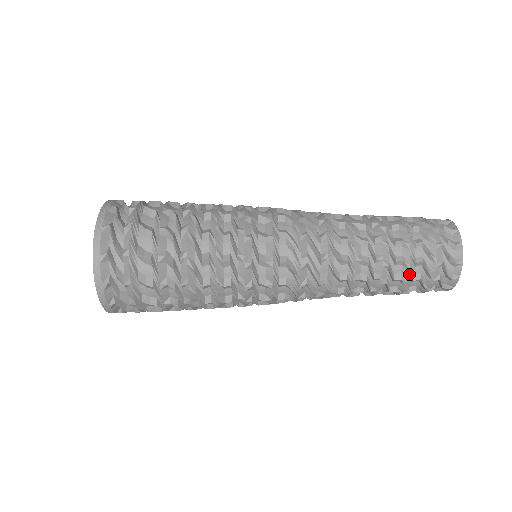
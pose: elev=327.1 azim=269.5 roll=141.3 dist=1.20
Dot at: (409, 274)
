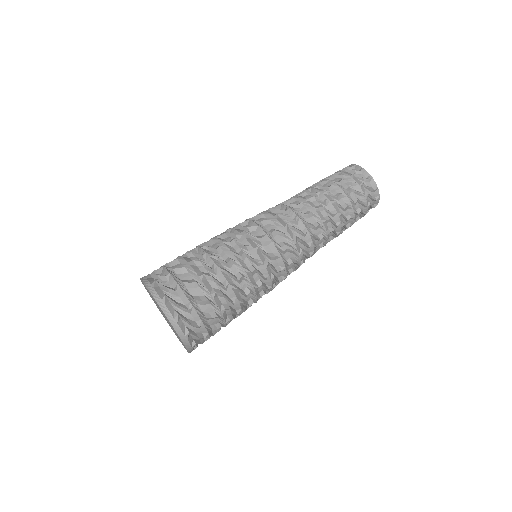
Dot at: (355, 221)
